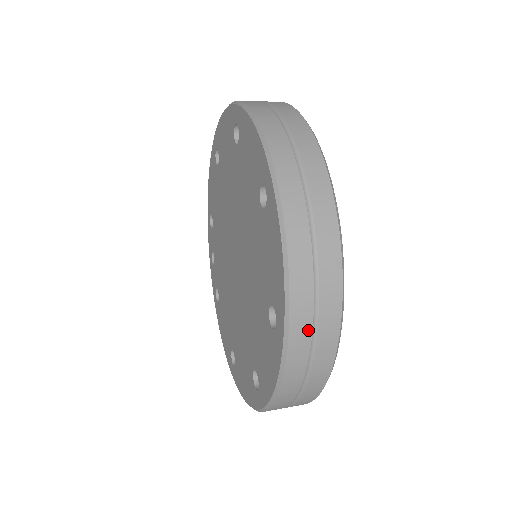
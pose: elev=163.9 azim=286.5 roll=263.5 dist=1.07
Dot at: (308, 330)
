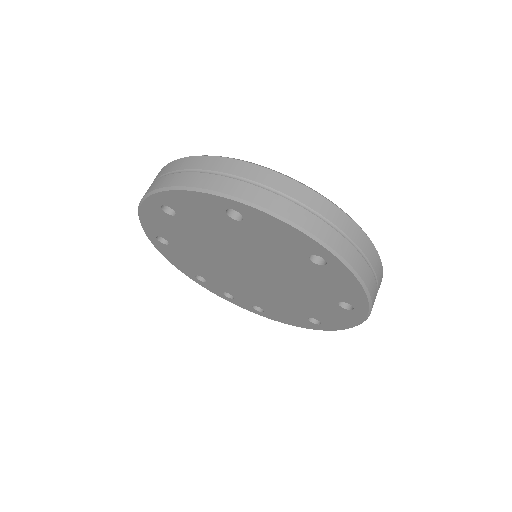
Dot at: (343, 240)
